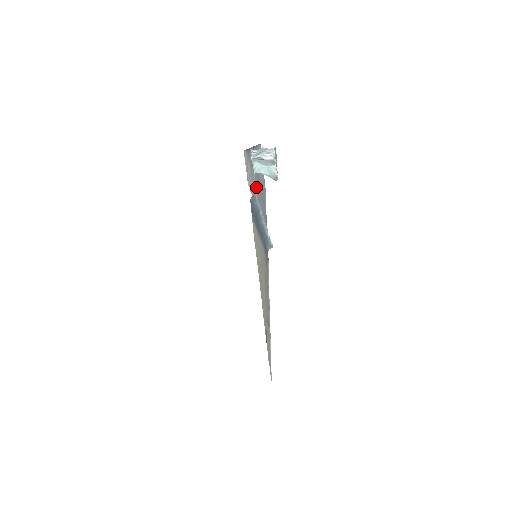
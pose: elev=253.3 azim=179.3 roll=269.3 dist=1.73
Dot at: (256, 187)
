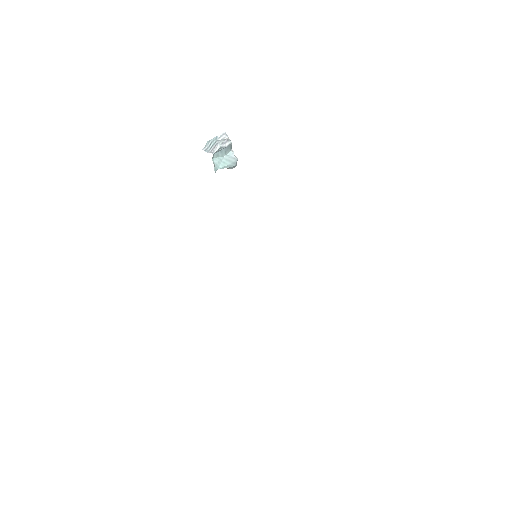
Dot at: occluded
